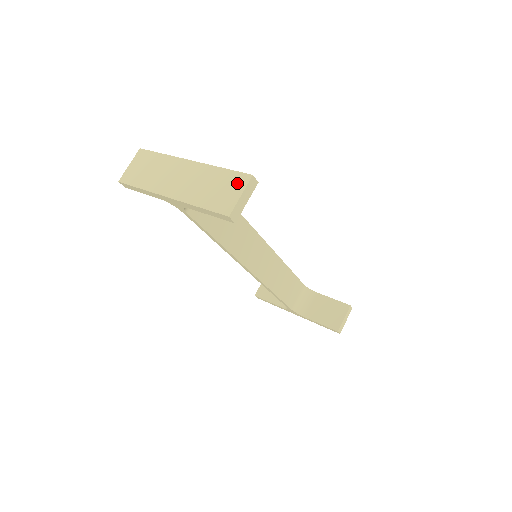
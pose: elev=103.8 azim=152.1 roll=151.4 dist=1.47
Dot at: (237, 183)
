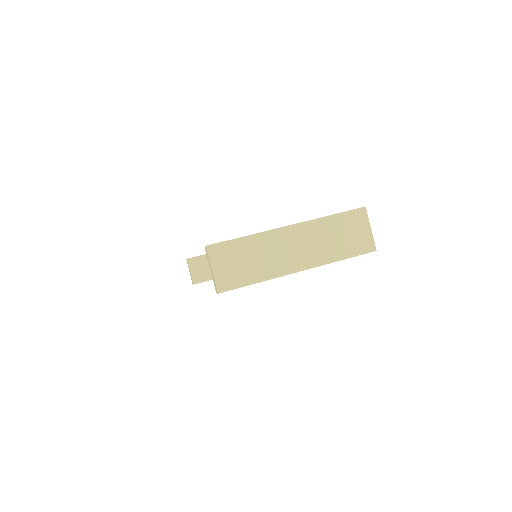
Dot at: (358, 221)
